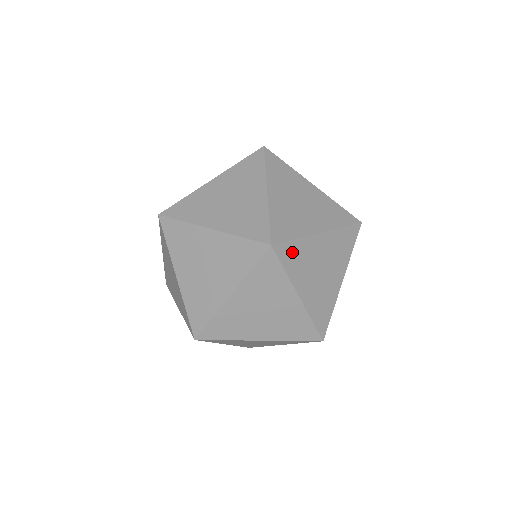
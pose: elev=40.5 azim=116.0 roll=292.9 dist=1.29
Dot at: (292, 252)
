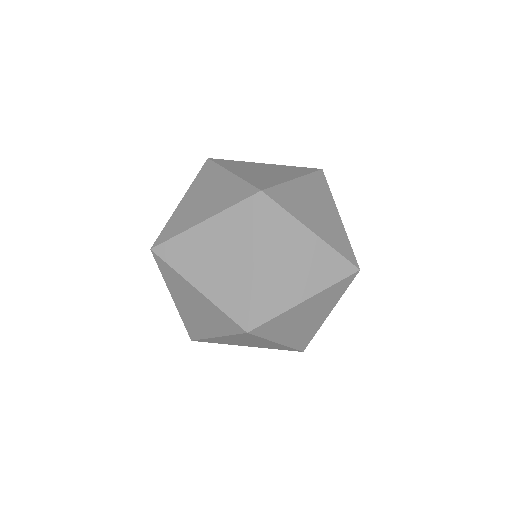
Dot at: (282, 195)
